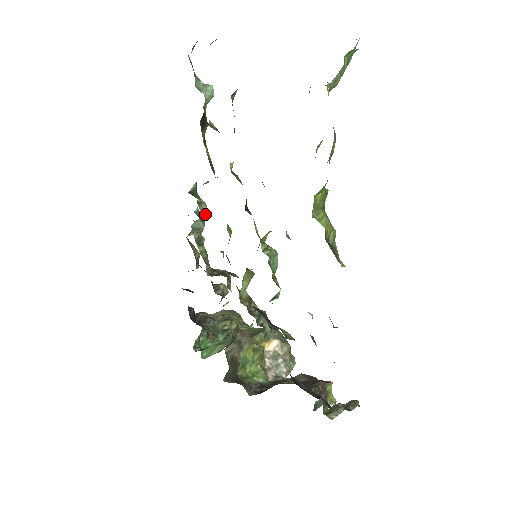
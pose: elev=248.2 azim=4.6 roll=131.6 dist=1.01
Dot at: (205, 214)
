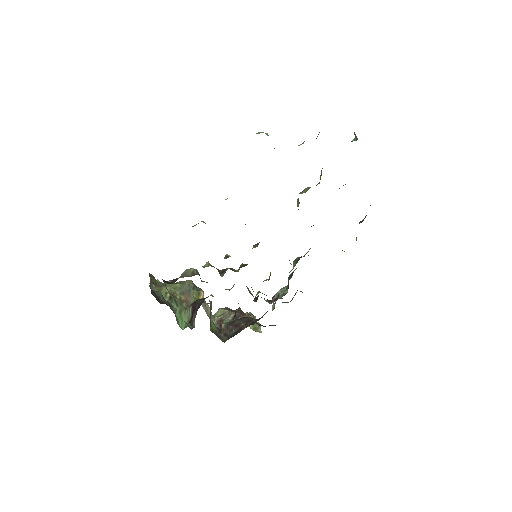
Dot at: occluded
